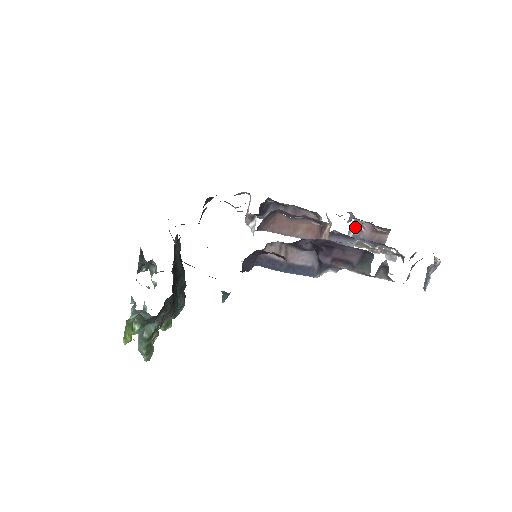
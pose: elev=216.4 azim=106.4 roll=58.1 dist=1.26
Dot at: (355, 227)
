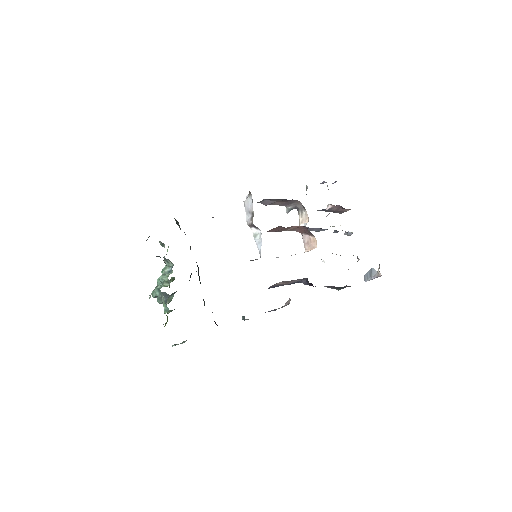
Dot at: (328, 207)
